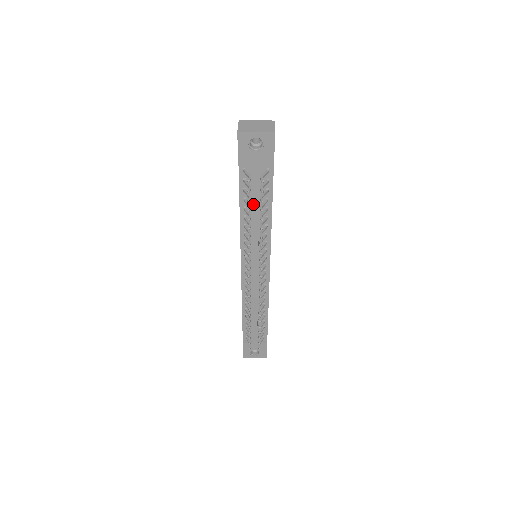
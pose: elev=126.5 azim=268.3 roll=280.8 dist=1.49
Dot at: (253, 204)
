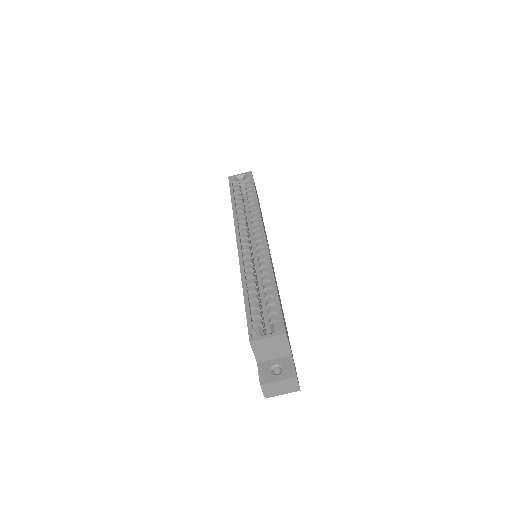
Dot at: occluded
